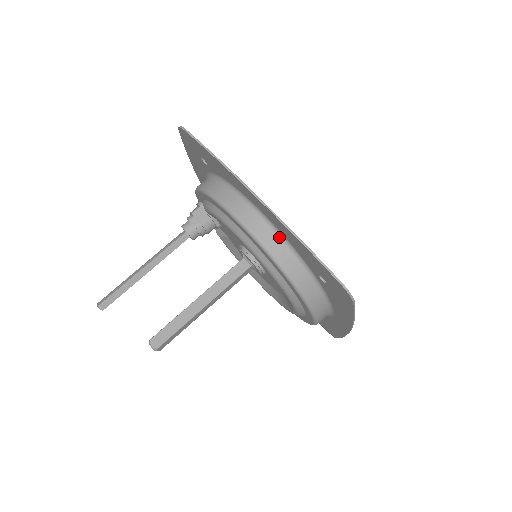
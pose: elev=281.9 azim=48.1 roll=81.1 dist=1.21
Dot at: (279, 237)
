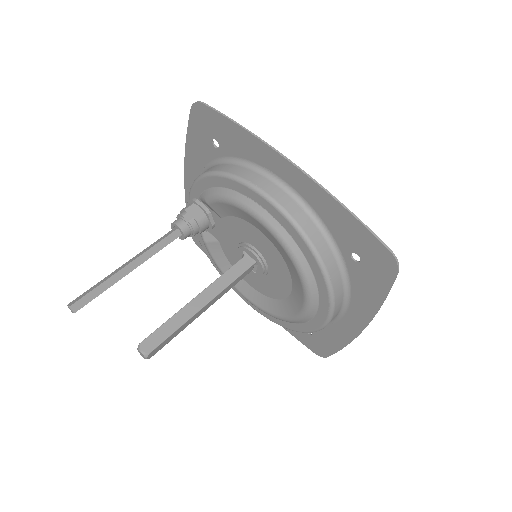
Dot at: (308, 213)
